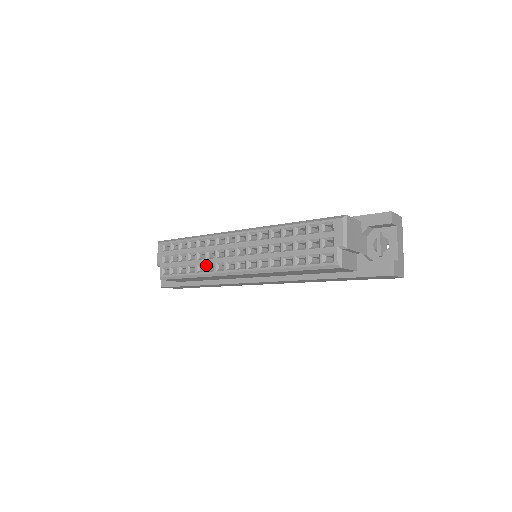
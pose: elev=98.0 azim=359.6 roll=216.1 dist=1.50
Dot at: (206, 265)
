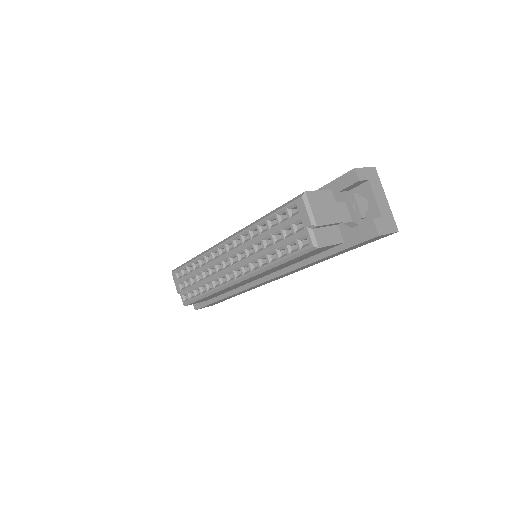
Dot at: (212, 282)
